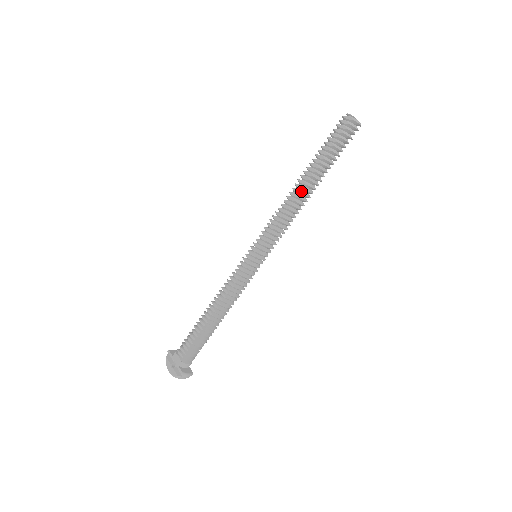
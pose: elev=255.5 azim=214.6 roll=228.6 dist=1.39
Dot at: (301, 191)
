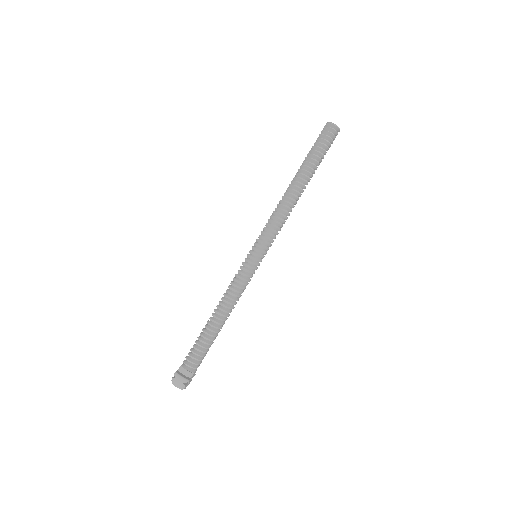
Dot at: (289, 188)
